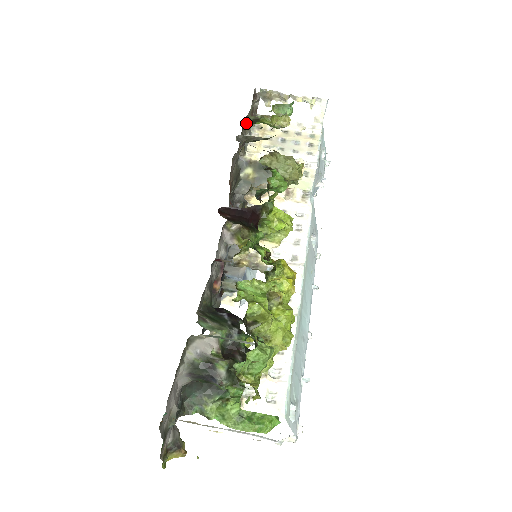
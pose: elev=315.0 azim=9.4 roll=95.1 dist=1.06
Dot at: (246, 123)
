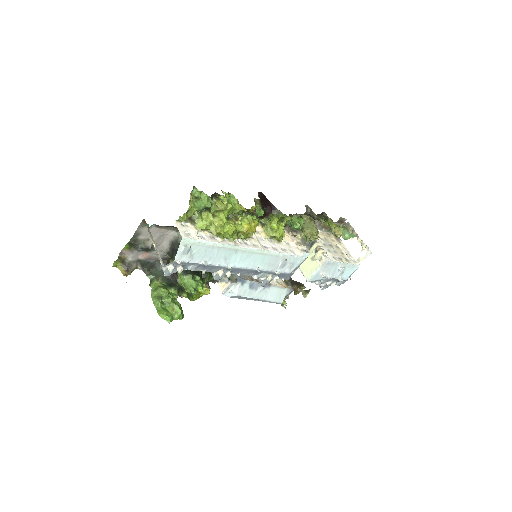
Dot at: (321, 216)
